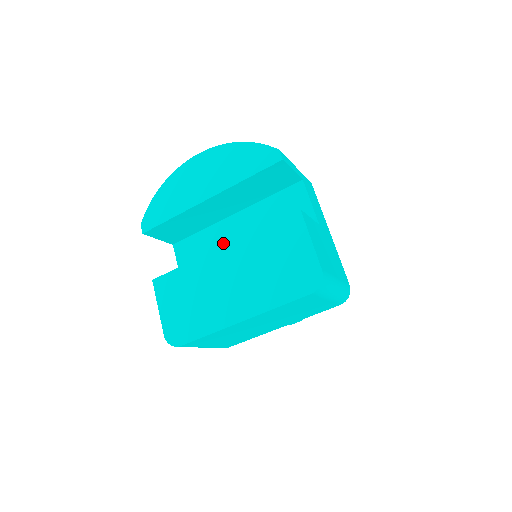
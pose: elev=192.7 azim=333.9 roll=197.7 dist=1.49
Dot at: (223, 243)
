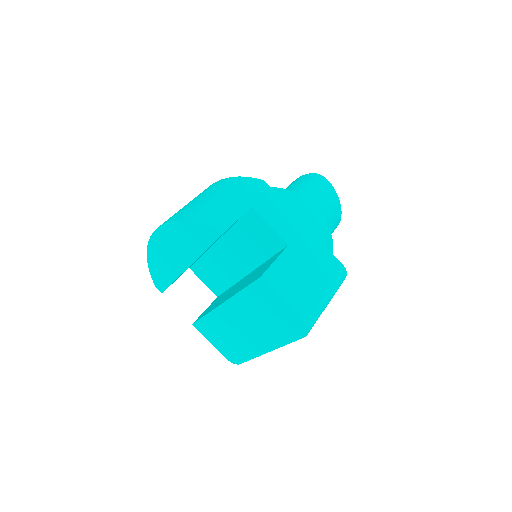
Dot at: (224, 265)
